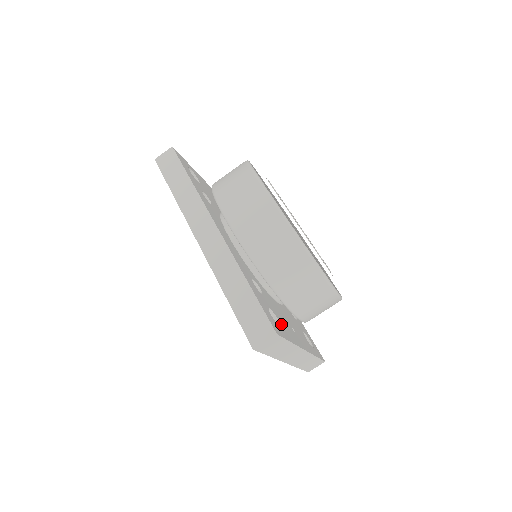
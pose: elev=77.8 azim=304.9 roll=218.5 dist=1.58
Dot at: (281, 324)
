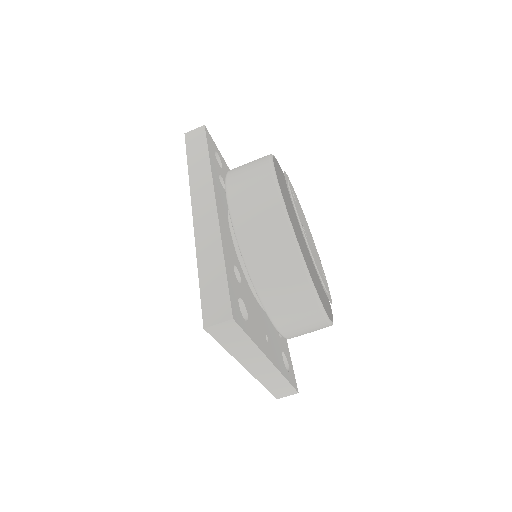
Dot at: (249, 320)
